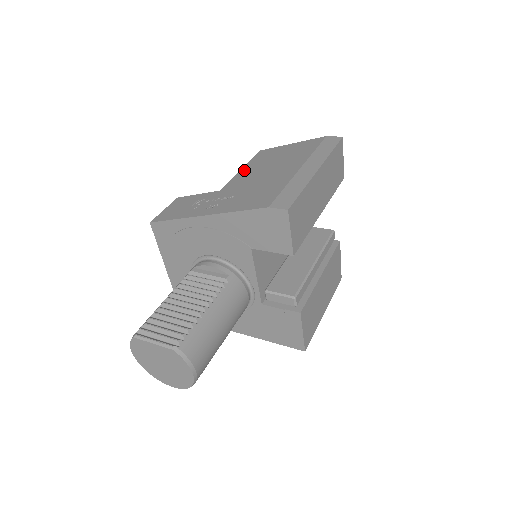
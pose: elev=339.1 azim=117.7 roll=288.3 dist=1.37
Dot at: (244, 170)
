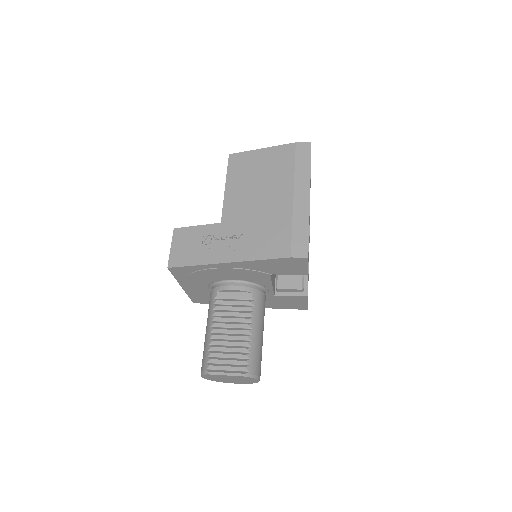
Dot at: (229, 190)
